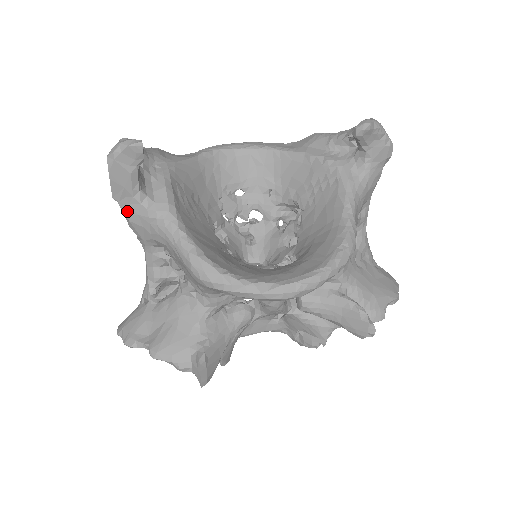
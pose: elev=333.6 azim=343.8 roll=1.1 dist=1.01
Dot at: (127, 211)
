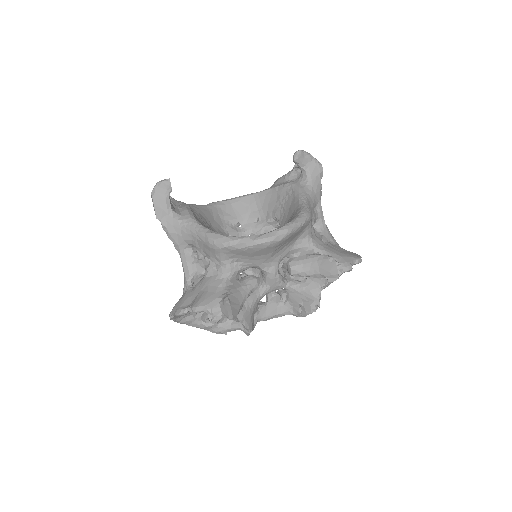
Dot at: (166, 226)
